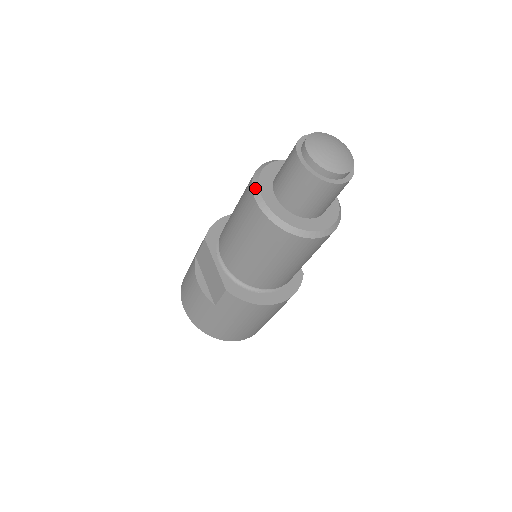
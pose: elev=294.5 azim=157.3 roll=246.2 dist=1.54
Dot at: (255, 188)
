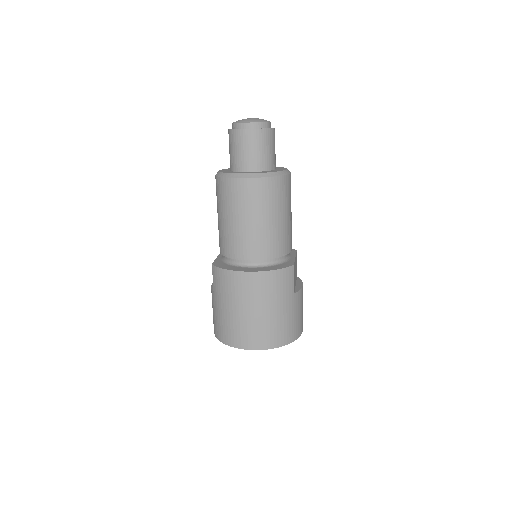
Dot at: occluded
